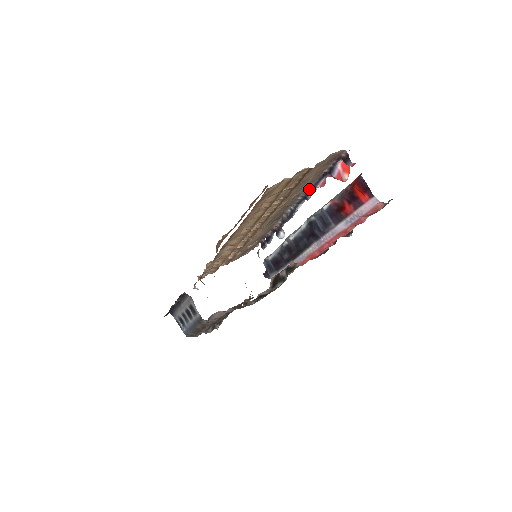
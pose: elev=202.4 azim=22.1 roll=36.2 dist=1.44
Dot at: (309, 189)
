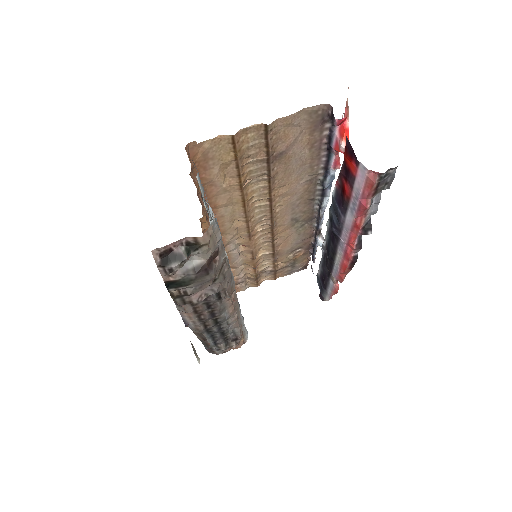
Dot at: (323, 173)
